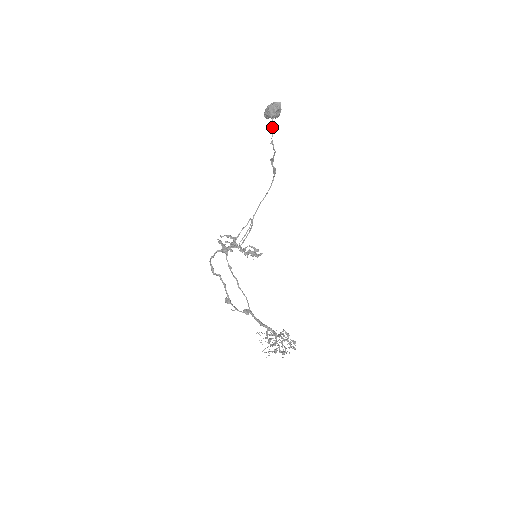
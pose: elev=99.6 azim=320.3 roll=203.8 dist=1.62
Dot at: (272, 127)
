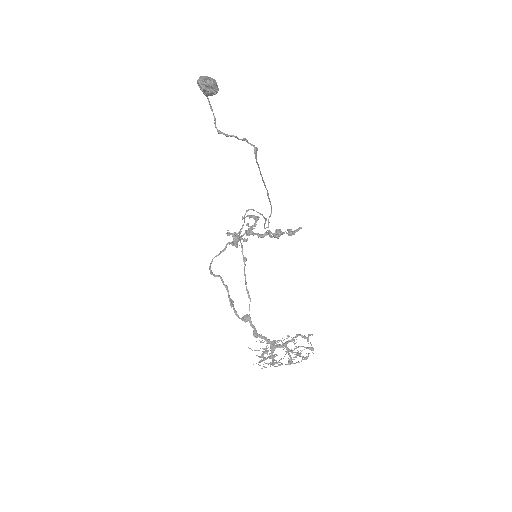
Dot at: (212, 111)
